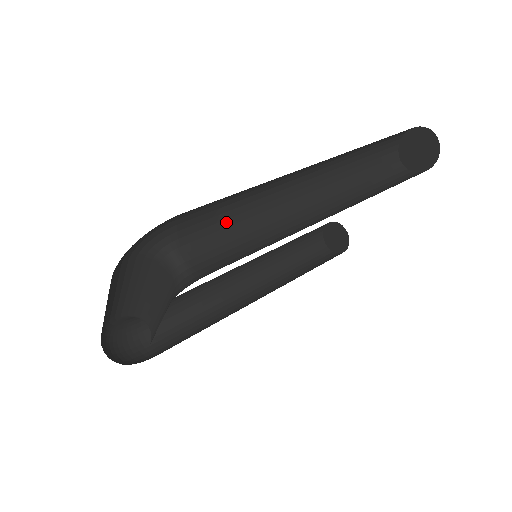
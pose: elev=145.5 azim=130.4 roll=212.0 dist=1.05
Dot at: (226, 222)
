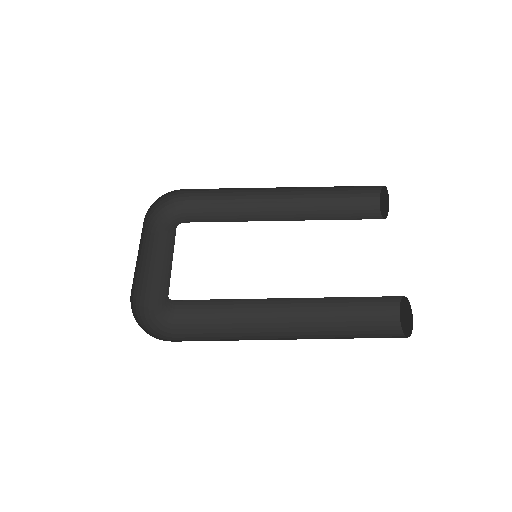
Dot at: occluded
